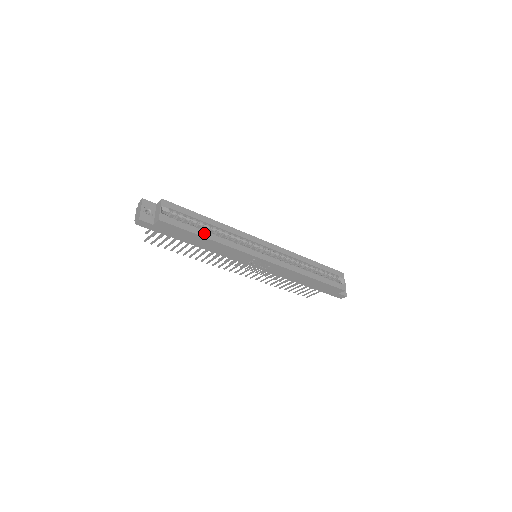
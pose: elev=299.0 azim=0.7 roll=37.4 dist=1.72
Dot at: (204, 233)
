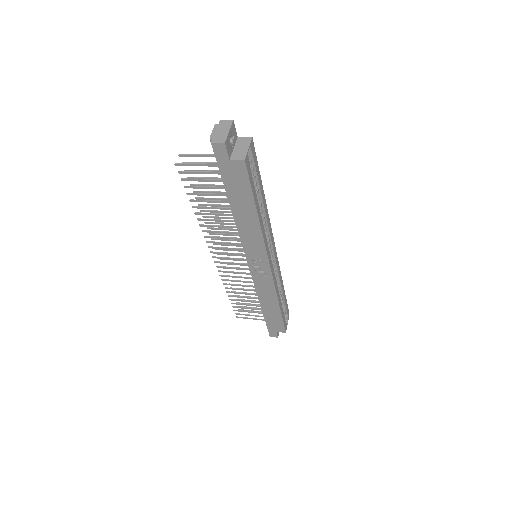
Dot at: (258, 205)
